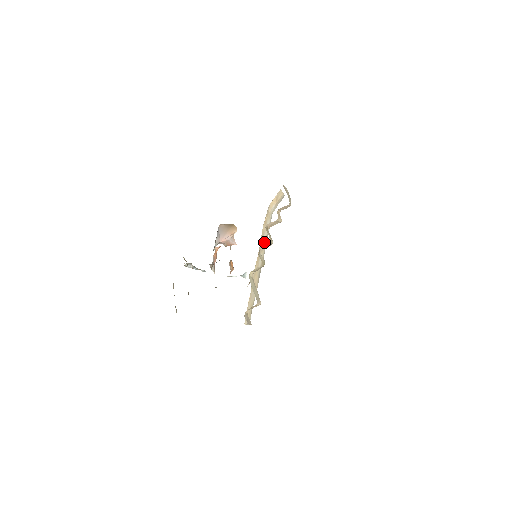
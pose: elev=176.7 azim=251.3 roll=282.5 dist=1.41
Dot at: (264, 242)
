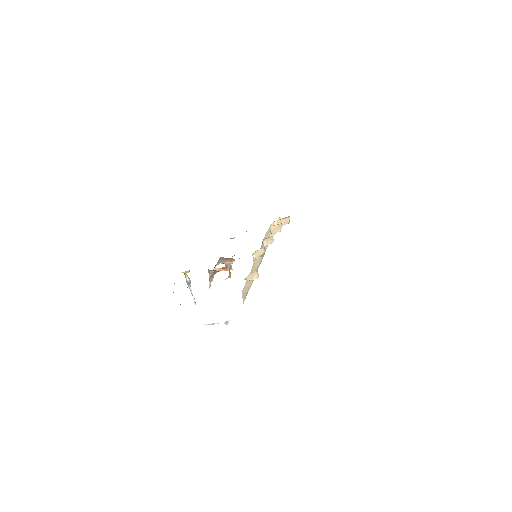
Dot at: occluded
